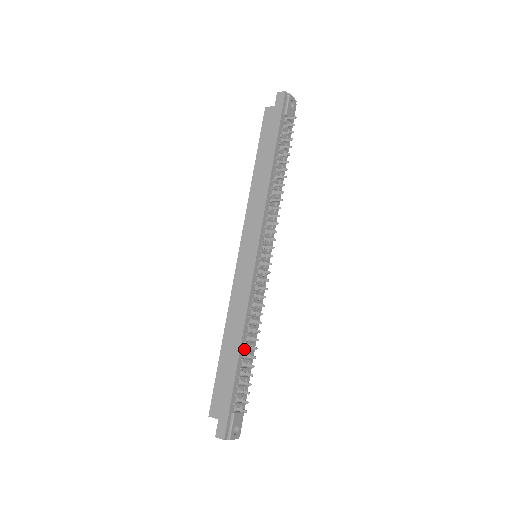
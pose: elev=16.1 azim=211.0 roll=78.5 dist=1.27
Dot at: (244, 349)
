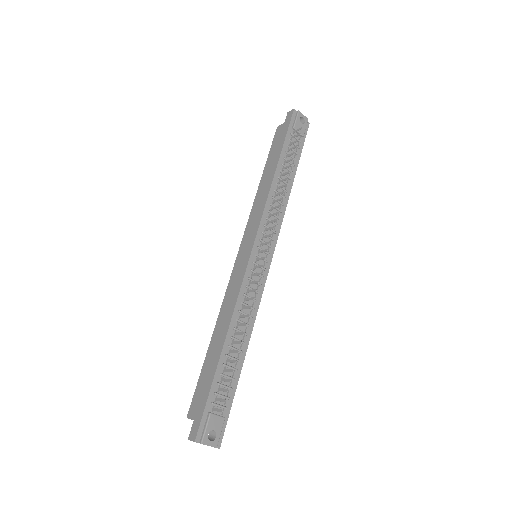
Dot at: (230, 345)
